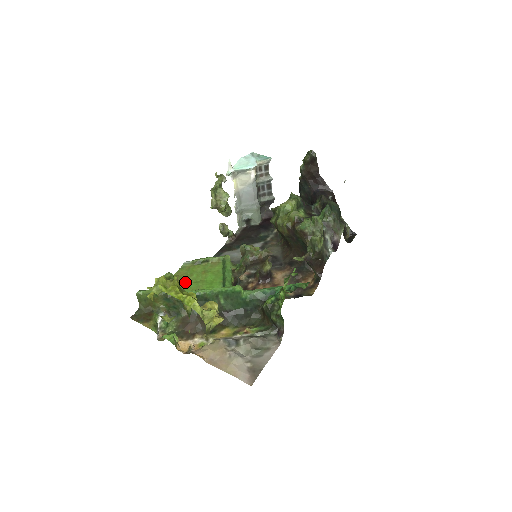
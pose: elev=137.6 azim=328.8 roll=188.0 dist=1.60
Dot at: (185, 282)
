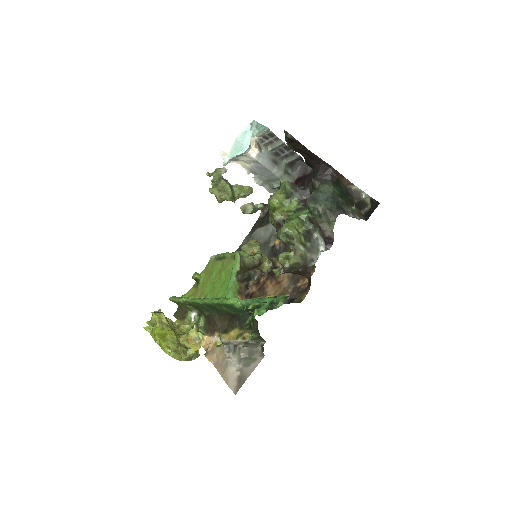
Dot at: (207, 282)
